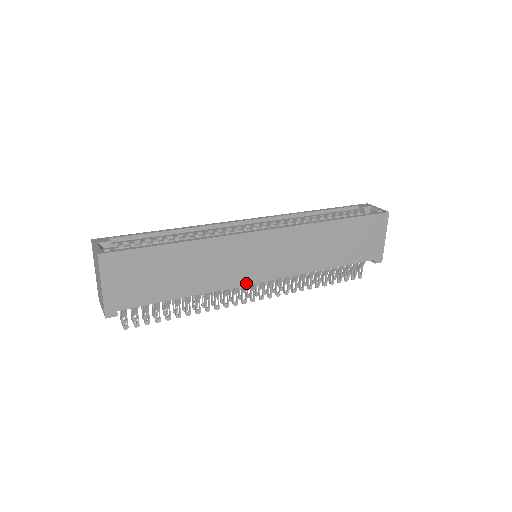
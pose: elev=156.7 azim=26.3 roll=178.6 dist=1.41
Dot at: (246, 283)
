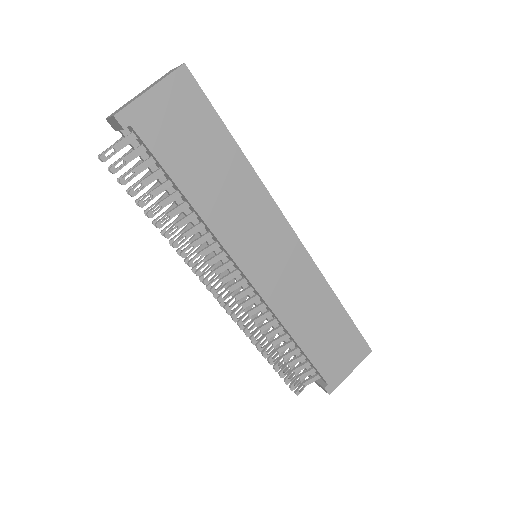
Dot at: (236, 259)
